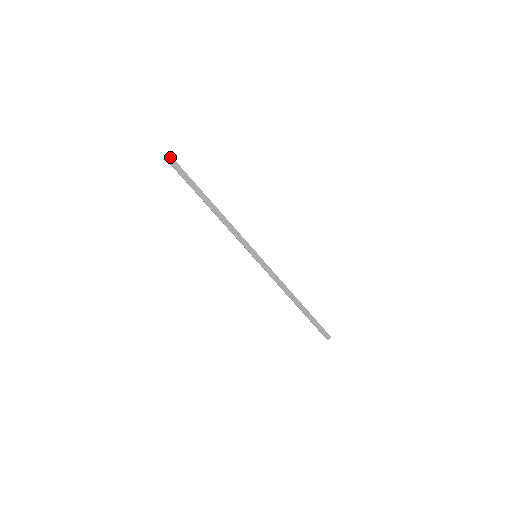
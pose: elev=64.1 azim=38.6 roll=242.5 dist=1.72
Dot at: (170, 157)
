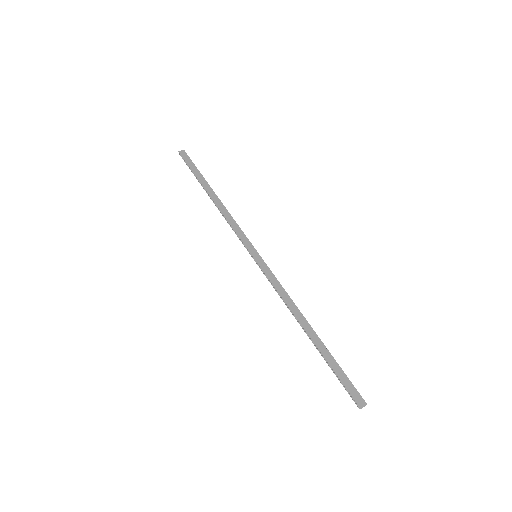
Dot at: (184, 152)
